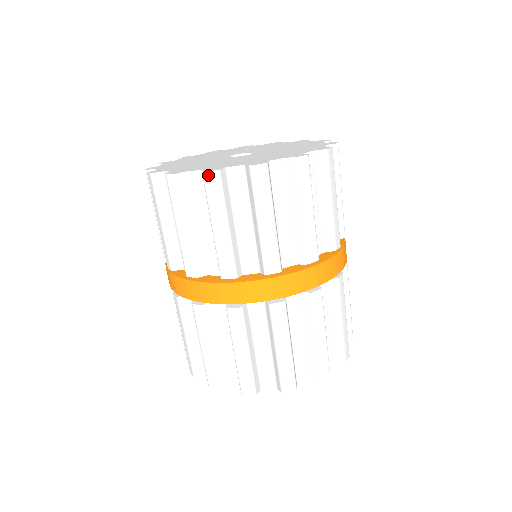
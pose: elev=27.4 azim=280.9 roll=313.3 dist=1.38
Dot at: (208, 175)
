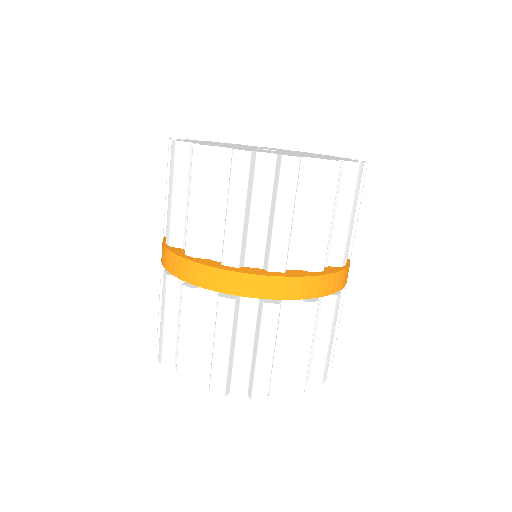
Dot at: (173, 144)
